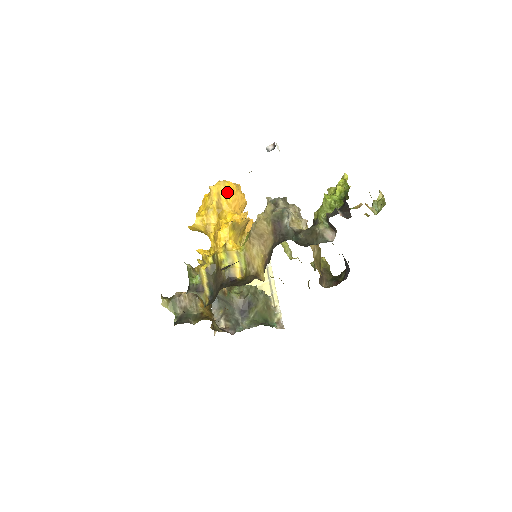
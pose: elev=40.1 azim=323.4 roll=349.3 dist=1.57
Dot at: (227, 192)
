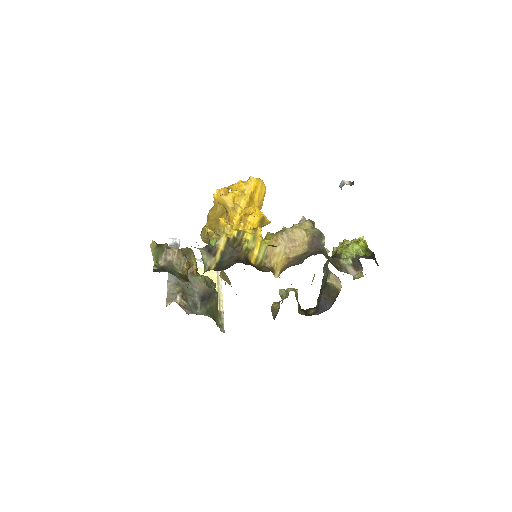
Dot at: (262, 191)
